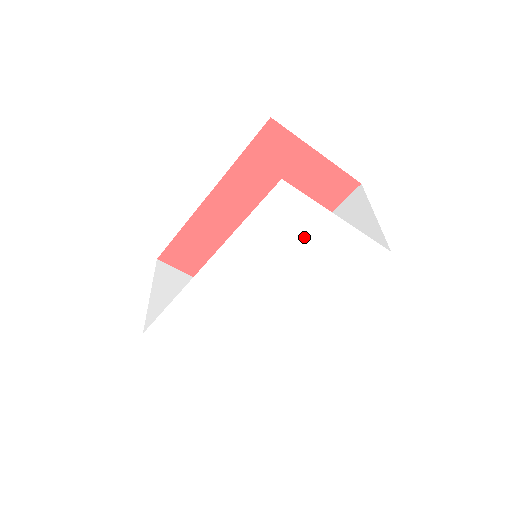
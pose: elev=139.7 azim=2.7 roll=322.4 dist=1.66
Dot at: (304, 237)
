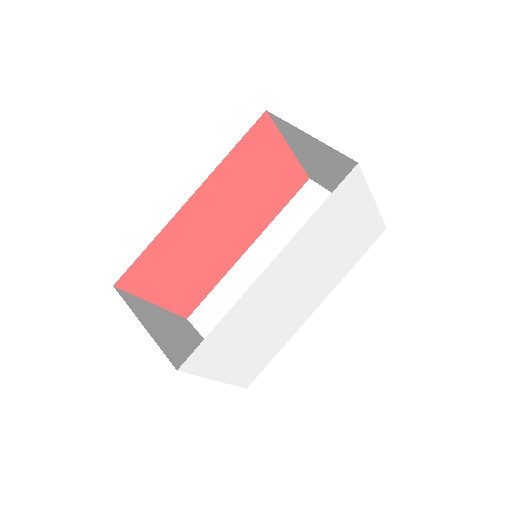
Dot at: (348, 221)
